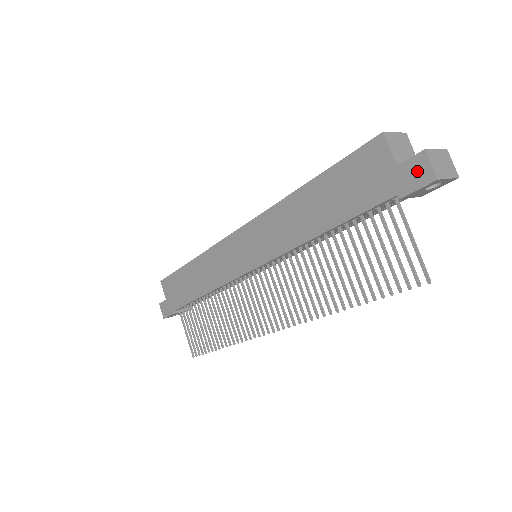
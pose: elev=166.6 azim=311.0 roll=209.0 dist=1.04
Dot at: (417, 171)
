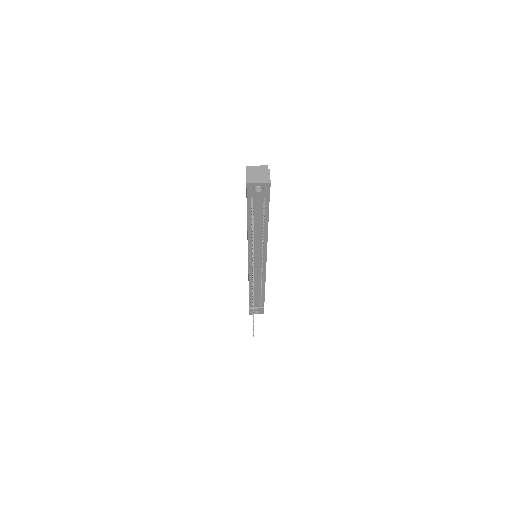
Dot at: occluded
